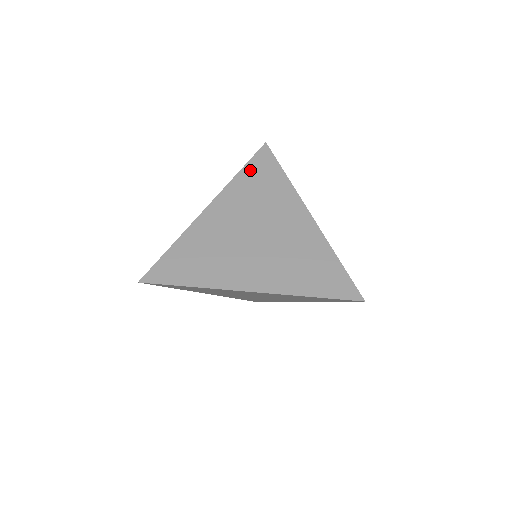
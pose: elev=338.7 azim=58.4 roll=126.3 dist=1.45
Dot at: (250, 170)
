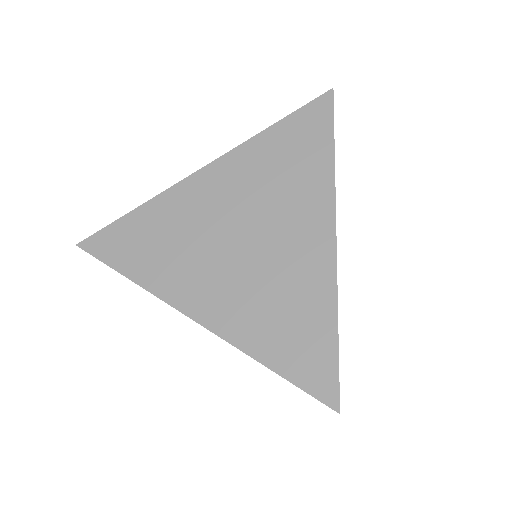
Dot at: occluded
